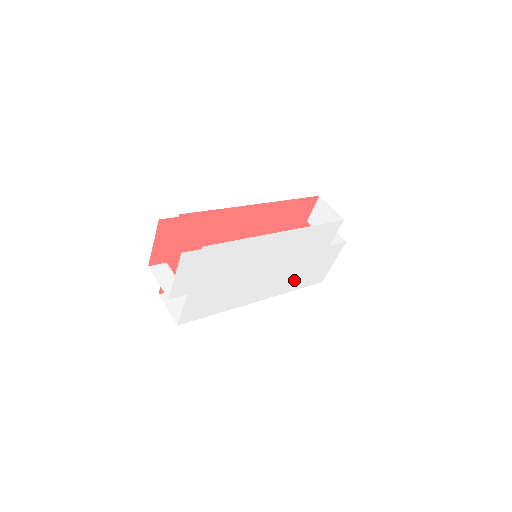
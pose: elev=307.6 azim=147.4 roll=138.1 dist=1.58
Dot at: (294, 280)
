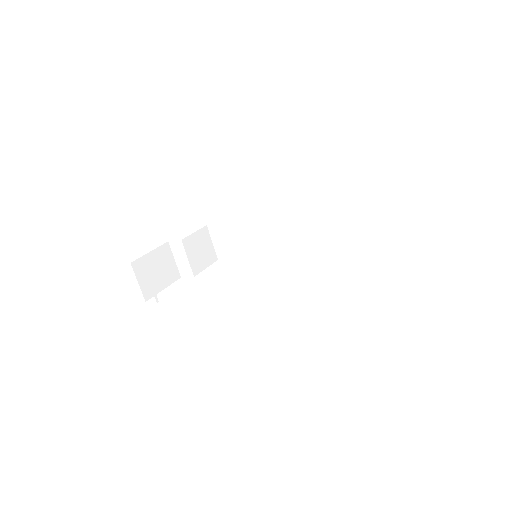
Dot at: occluded
